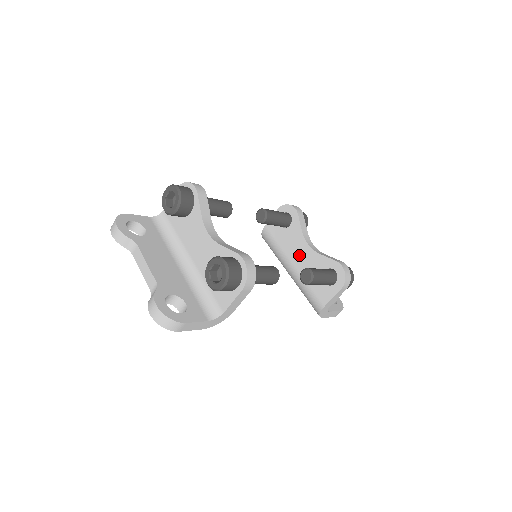
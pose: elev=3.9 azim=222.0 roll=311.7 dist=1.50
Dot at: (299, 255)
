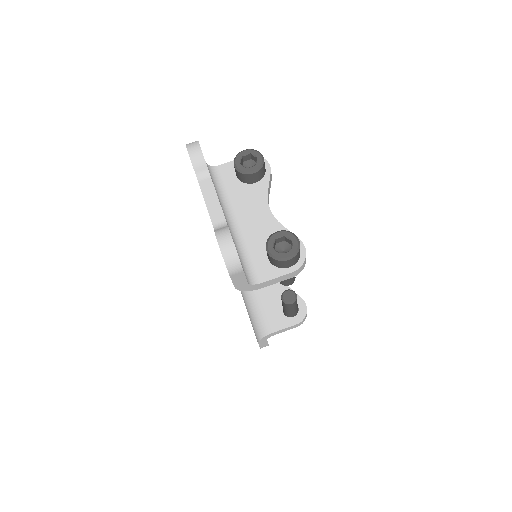
Dot at: occluded
